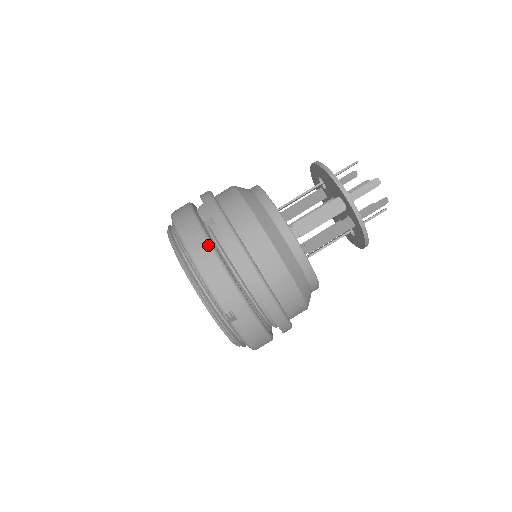
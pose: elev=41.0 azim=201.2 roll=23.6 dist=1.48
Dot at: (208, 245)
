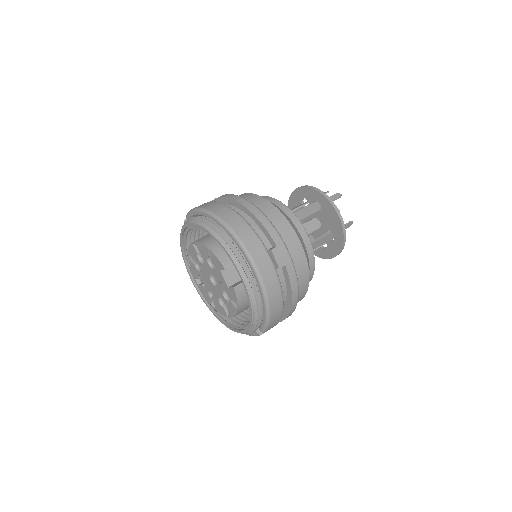
Dot at: (281, 292)
